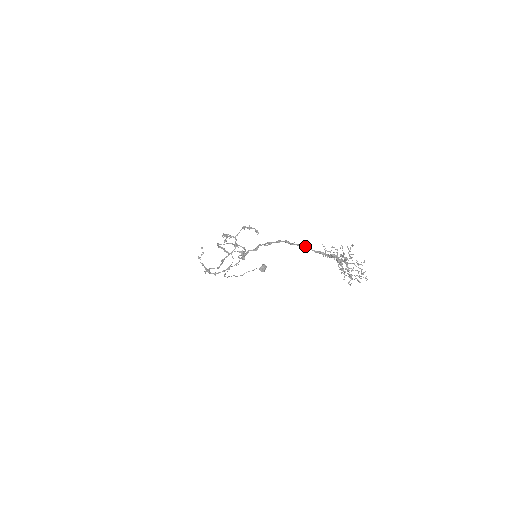
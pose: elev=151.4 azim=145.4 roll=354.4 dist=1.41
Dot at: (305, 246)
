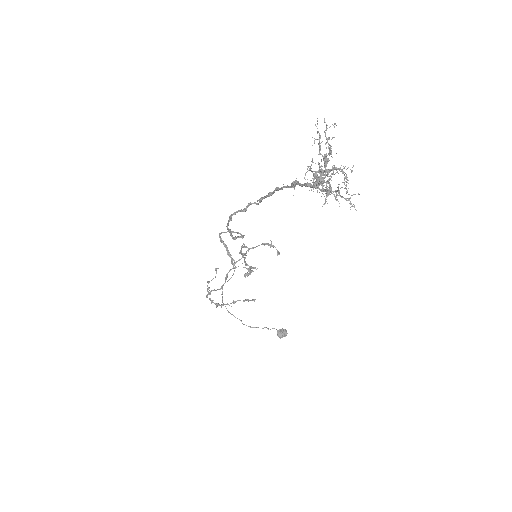
Dot at: occluded
